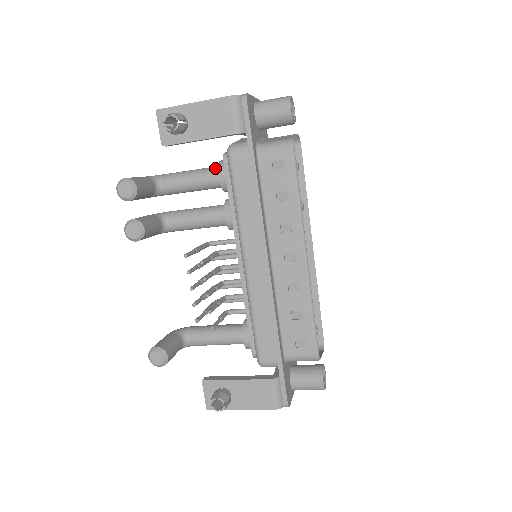
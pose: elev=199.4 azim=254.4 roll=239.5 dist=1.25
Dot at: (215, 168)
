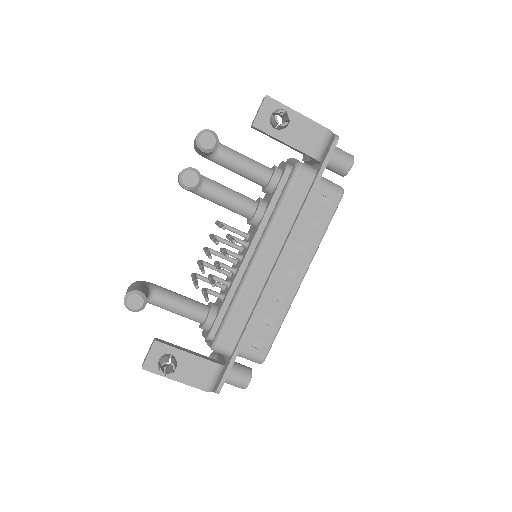
Dot at: (269, 168)
